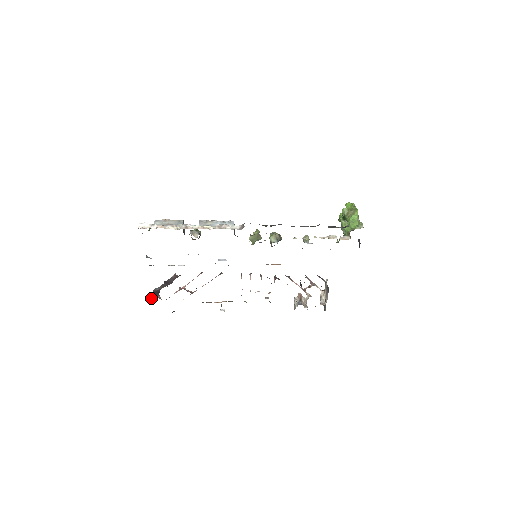
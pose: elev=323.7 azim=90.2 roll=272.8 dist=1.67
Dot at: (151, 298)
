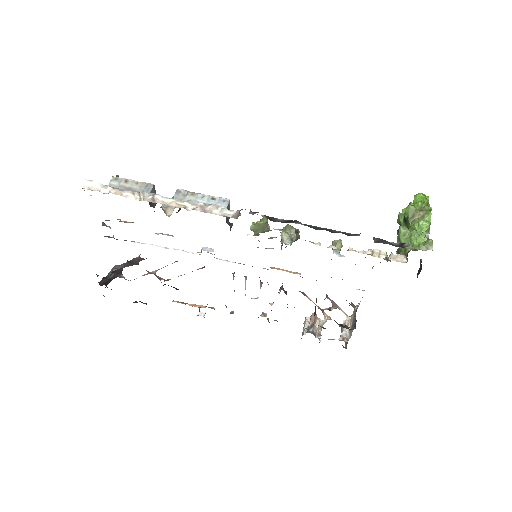
Dot at: (106, 280)
